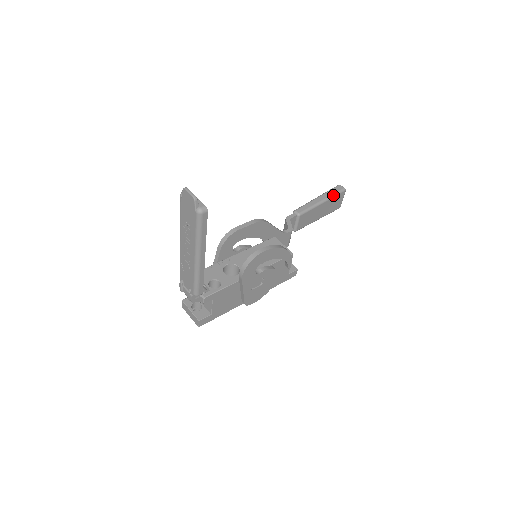
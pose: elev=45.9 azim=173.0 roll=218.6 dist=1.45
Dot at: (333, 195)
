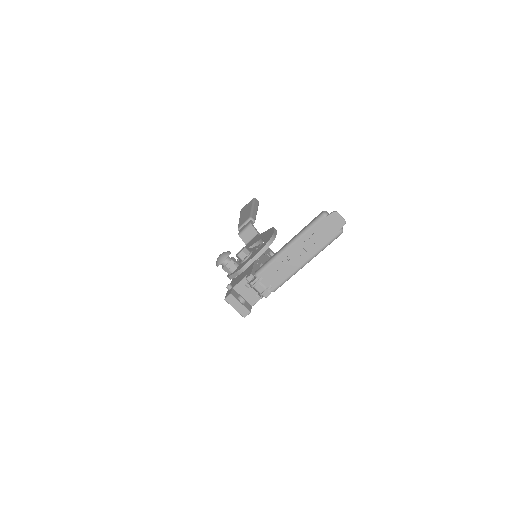
Dot at: occluded
